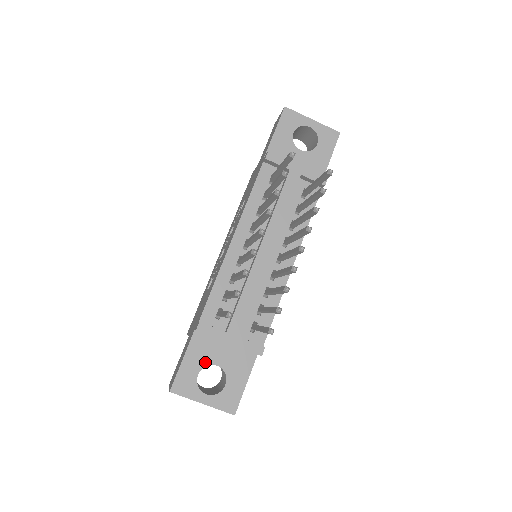
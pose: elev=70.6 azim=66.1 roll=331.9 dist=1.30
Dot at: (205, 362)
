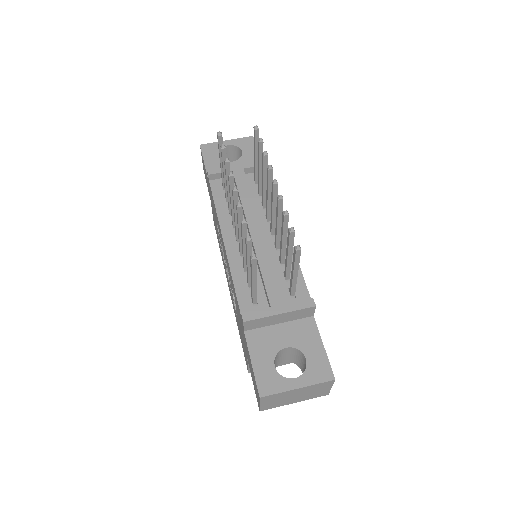
Dot at: (273, 352)
